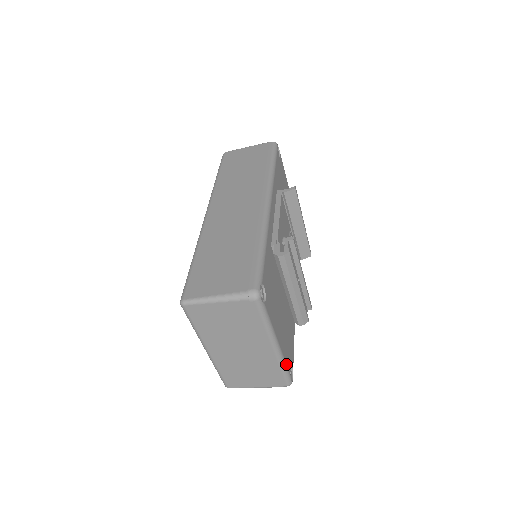
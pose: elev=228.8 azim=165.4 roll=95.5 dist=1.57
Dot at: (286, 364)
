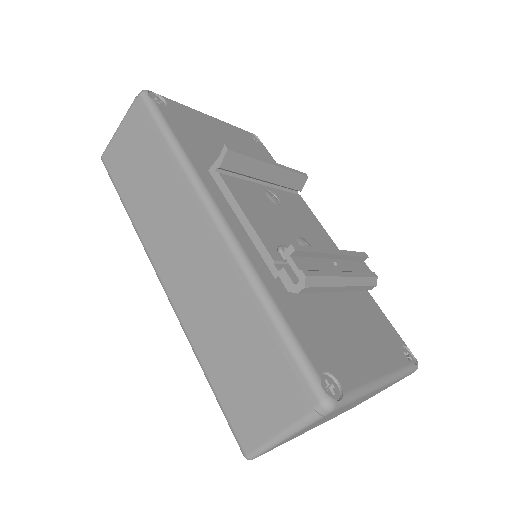
Dot at: (402, 368)
